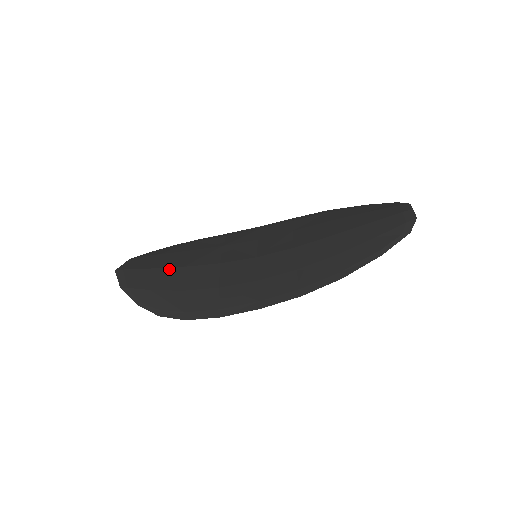
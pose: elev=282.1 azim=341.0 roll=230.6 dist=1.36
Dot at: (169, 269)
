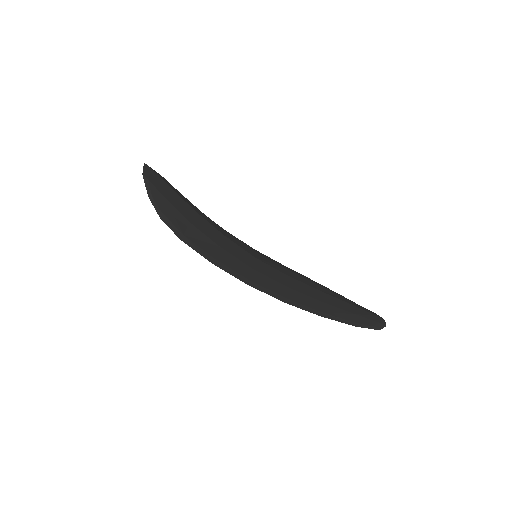
Dot at: (186, 203)
